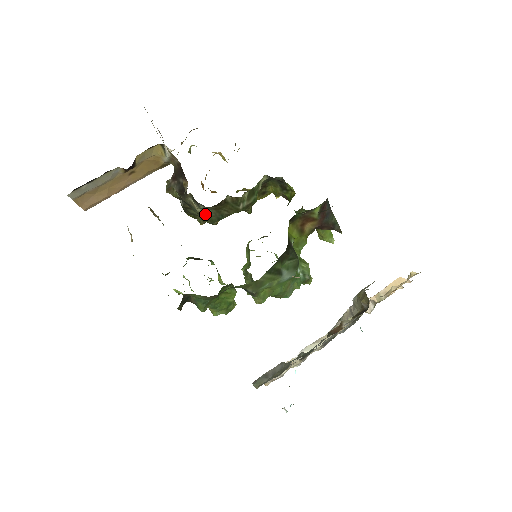
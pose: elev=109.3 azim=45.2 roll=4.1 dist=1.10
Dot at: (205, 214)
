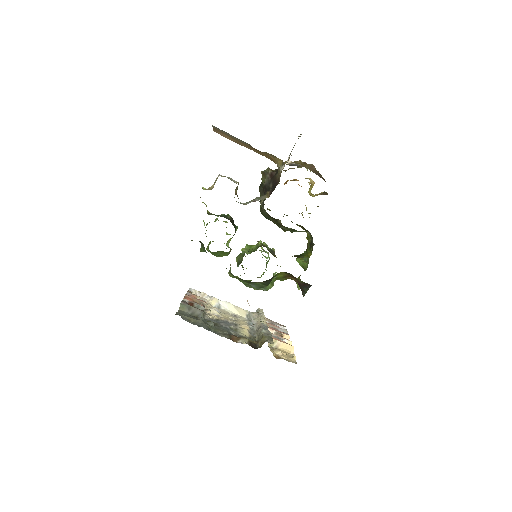
Dot at: (262, 208)
